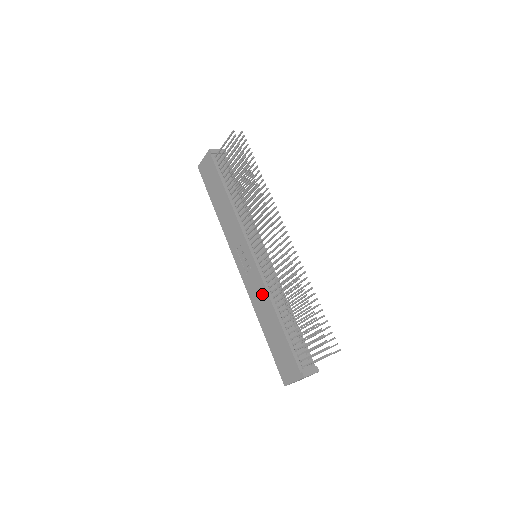
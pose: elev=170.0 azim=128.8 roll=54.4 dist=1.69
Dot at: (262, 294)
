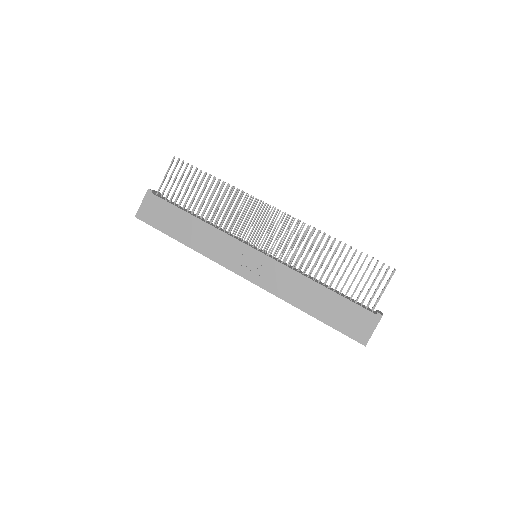
Dot at: (290, 278)
